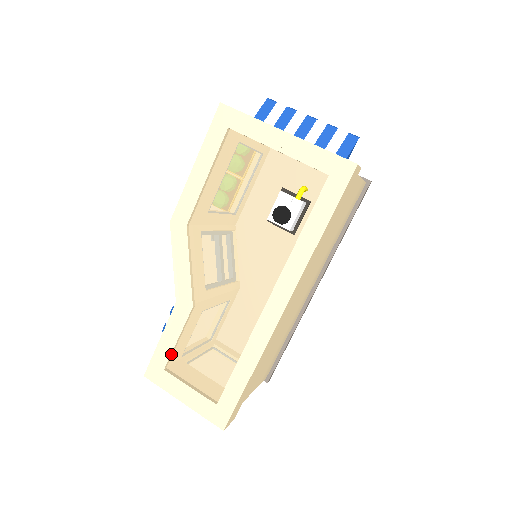
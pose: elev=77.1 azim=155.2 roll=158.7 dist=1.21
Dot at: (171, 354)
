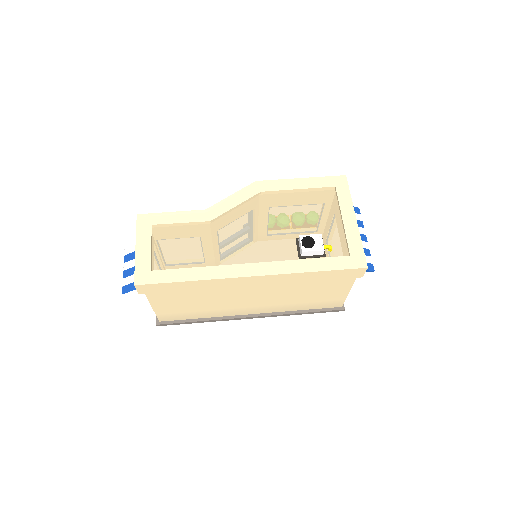
Dot at: (166, 224)
